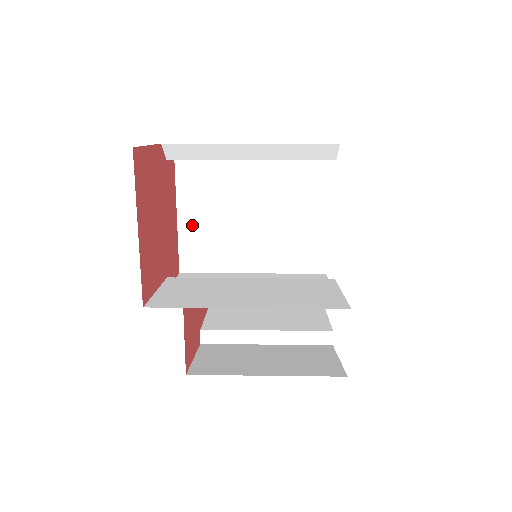
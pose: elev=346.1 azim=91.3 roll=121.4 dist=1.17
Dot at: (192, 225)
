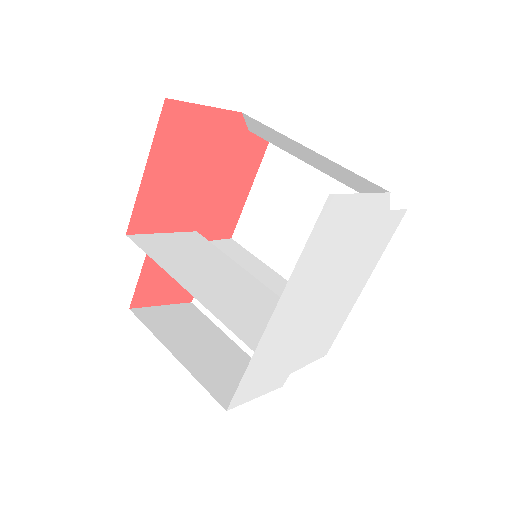
Dot at: (258, 203)
